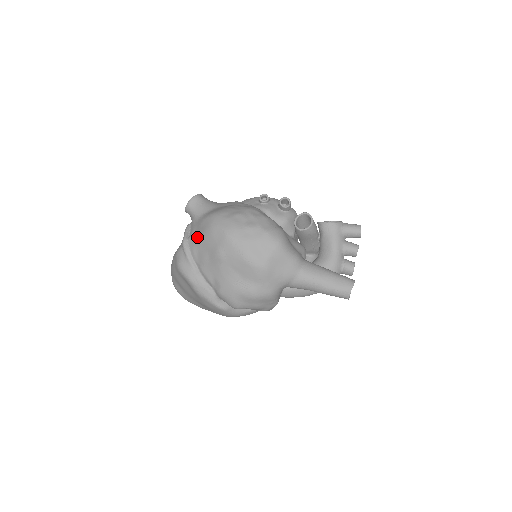
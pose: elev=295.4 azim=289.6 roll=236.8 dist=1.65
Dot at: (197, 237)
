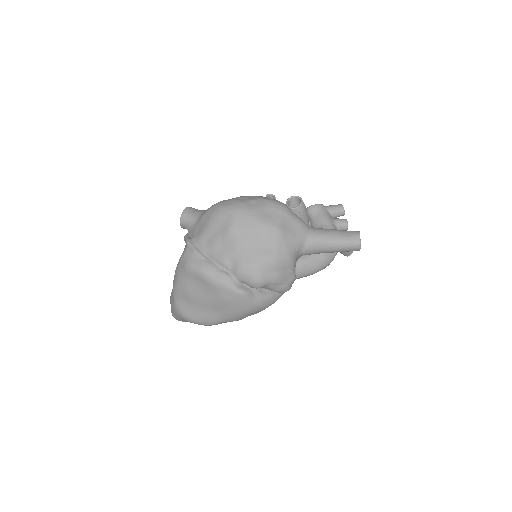
Dot at: (202, 230)
